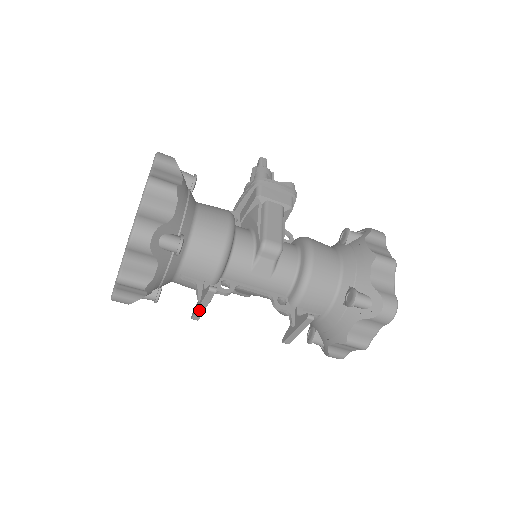
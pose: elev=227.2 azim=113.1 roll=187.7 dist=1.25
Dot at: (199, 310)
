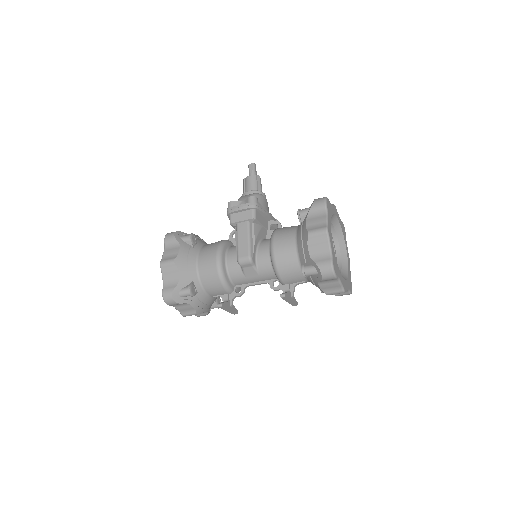
Dot at: (230, 312)
